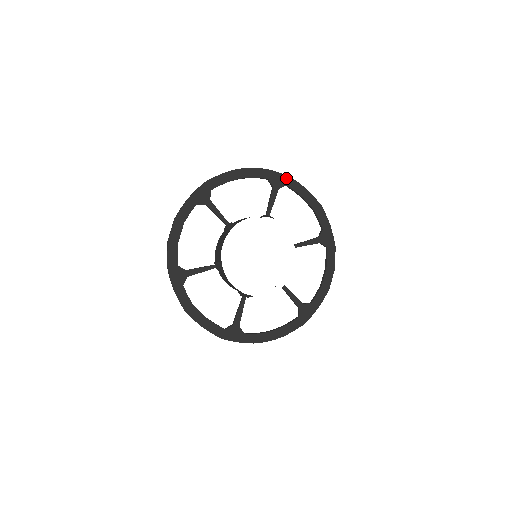
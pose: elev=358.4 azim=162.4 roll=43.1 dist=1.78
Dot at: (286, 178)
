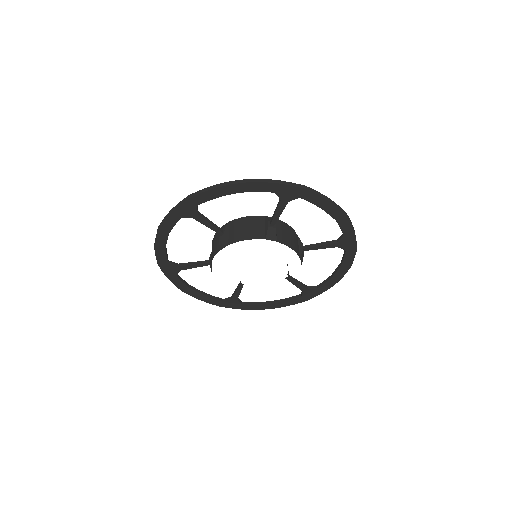
Dot at: (300, 191)
